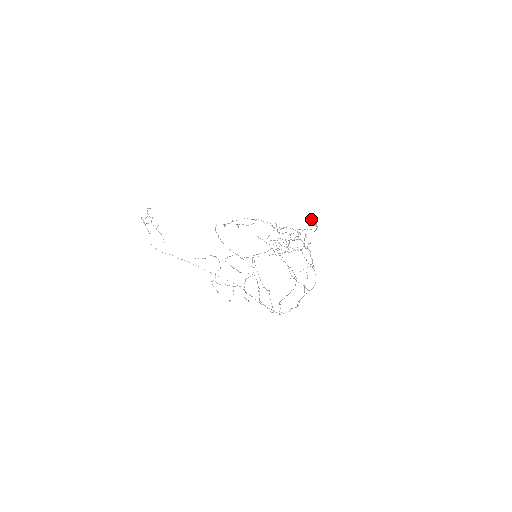
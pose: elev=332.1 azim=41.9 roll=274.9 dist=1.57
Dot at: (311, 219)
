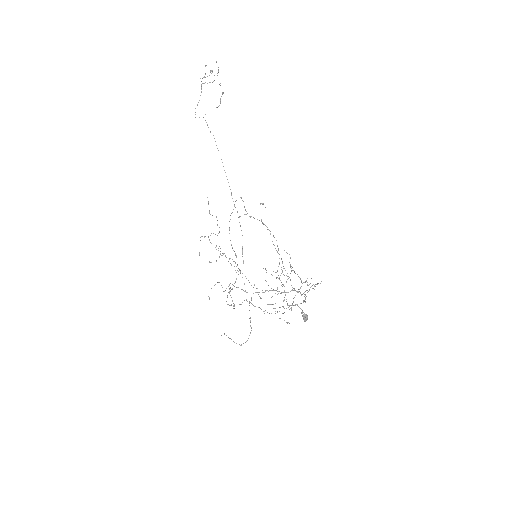
Dot at: occluded
